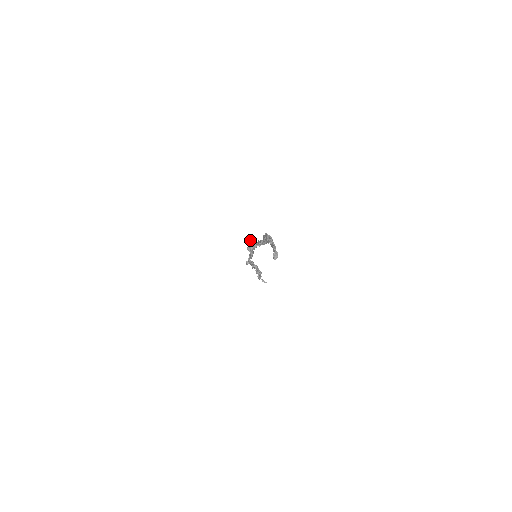
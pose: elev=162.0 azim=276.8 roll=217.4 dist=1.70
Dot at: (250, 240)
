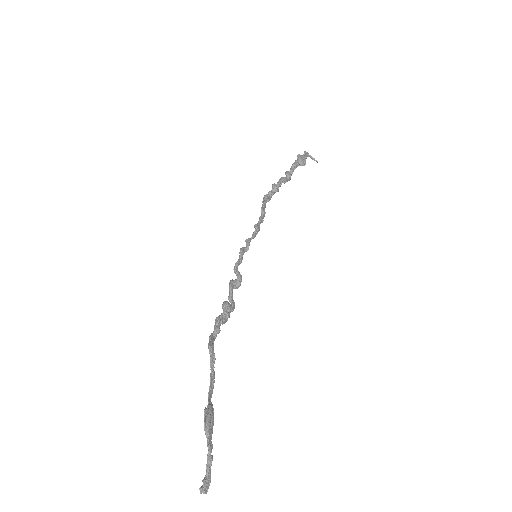
Dot at: (229, 283)
